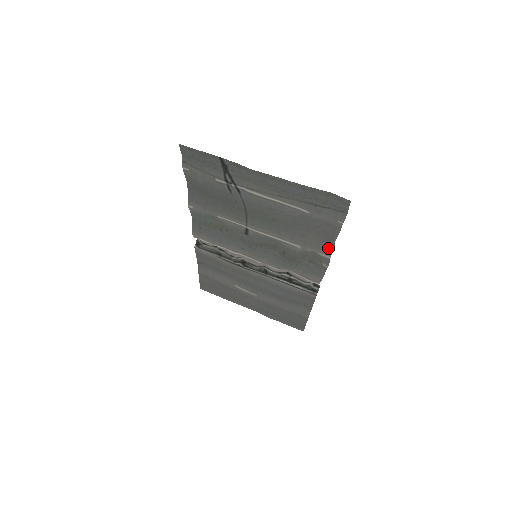
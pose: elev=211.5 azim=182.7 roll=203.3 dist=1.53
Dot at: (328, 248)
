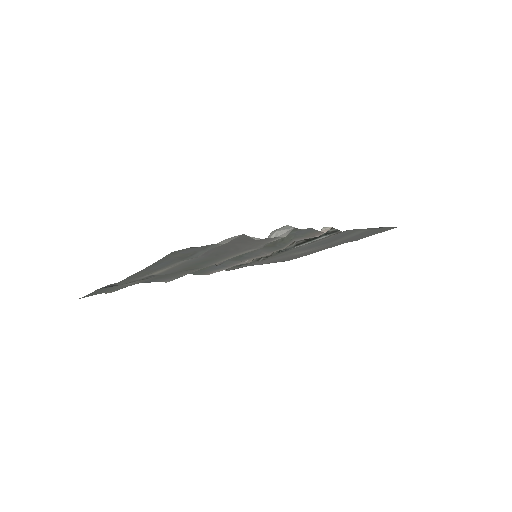
Dot at: (266, 240)
